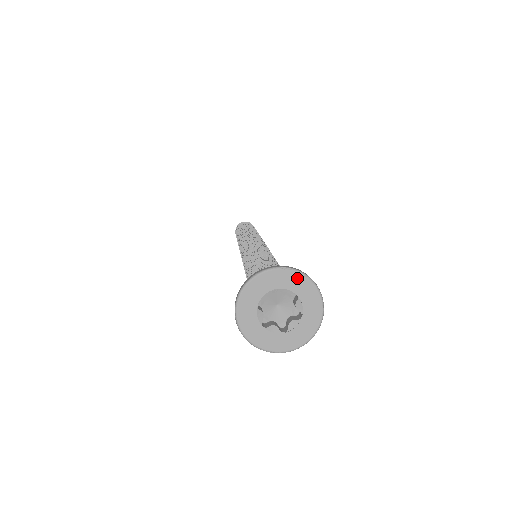
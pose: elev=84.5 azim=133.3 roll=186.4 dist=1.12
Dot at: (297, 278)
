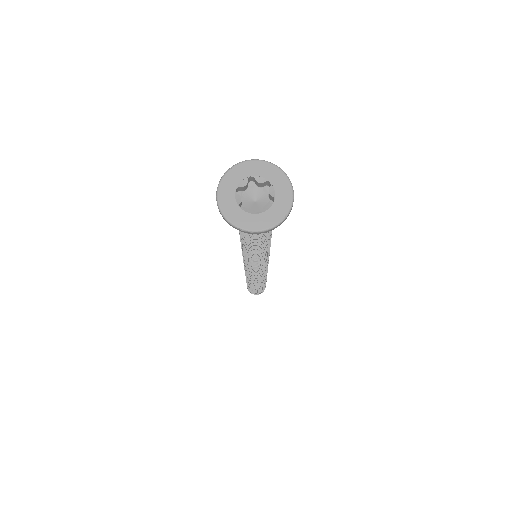
Dot at: (238, 169)
